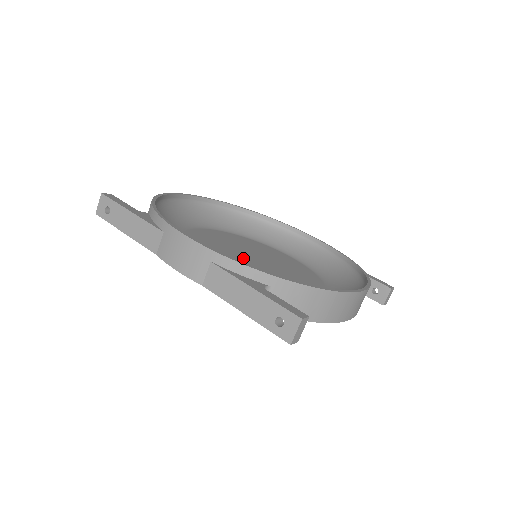
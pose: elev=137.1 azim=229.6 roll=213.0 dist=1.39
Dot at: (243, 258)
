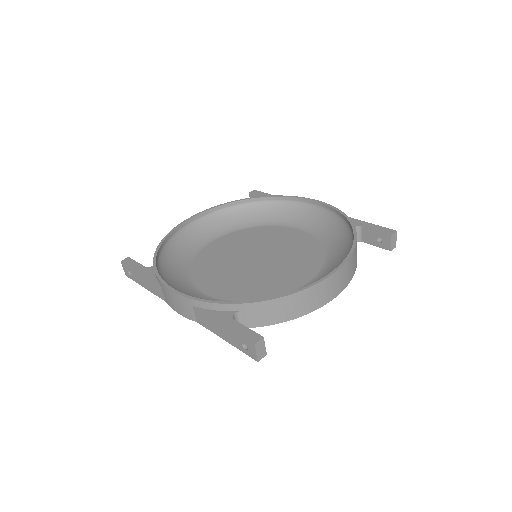
Dot at: (245, 263)
